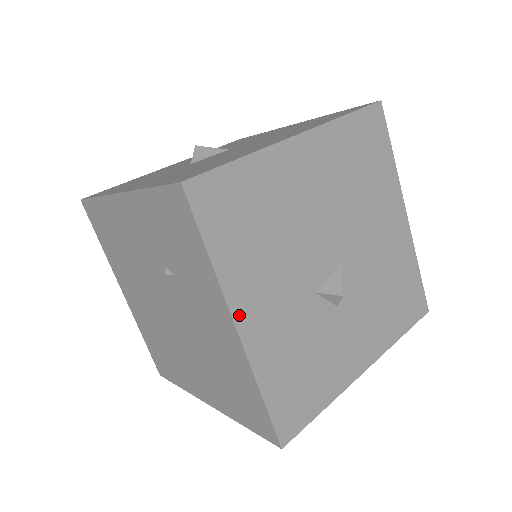
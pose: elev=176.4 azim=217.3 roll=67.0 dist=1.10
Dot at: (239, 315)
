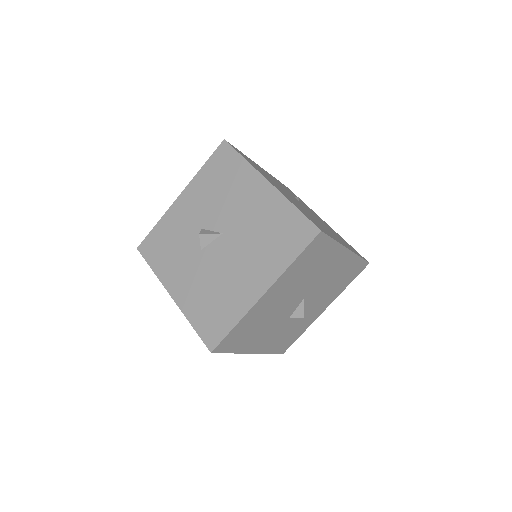
Dot at: (251, 351)
